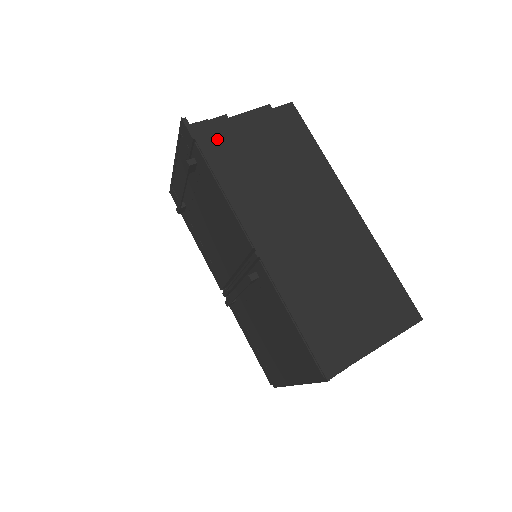
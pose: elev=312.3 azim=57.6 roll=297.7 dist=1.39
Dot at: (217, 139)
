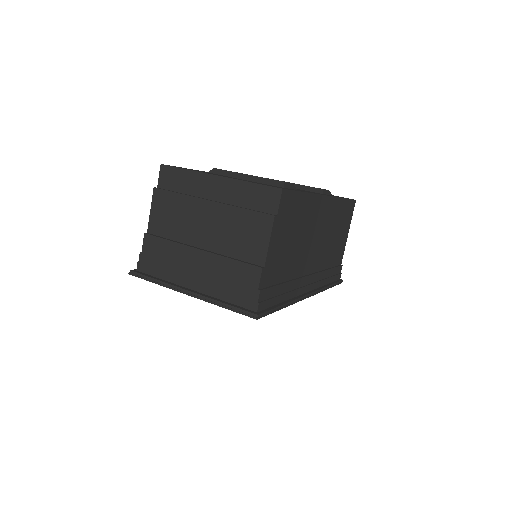
Dot at: (270, 289)
